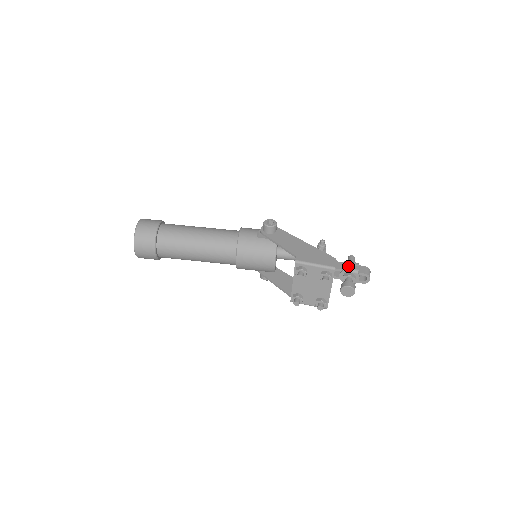
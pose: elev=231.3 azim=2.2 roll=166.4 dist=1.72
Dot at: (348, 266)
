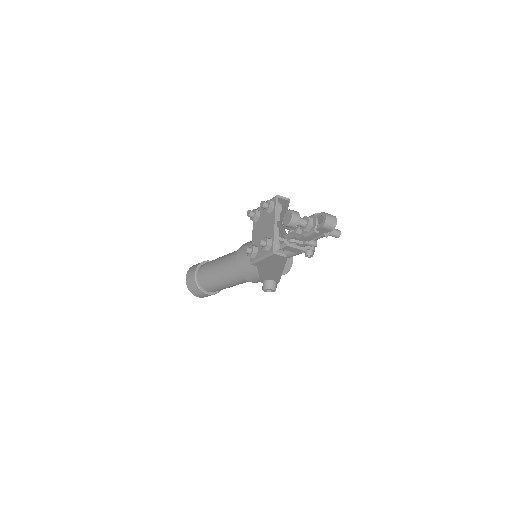
Dot at: occluded
